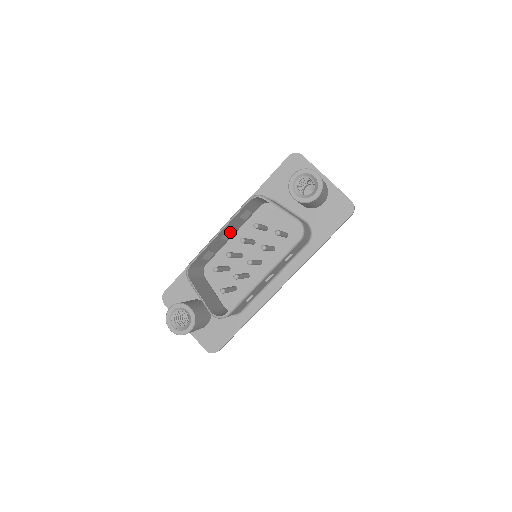
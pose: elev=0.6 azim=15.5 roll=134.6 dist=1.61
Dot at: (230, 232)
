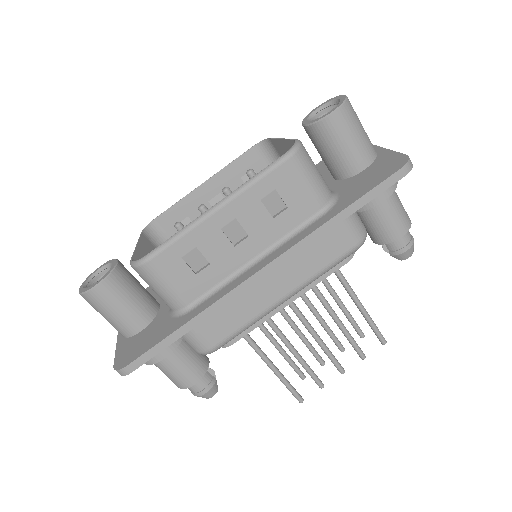
Dot at: occluded
